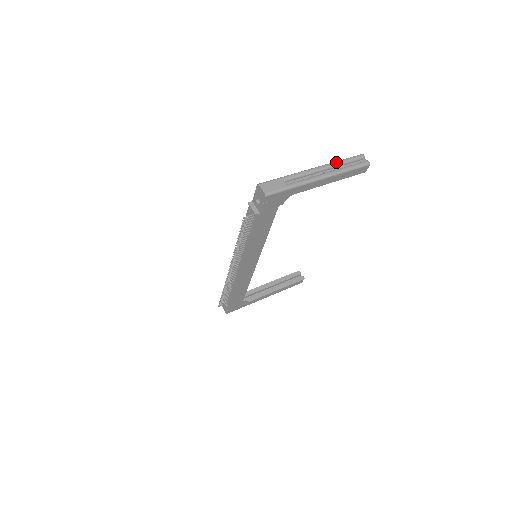
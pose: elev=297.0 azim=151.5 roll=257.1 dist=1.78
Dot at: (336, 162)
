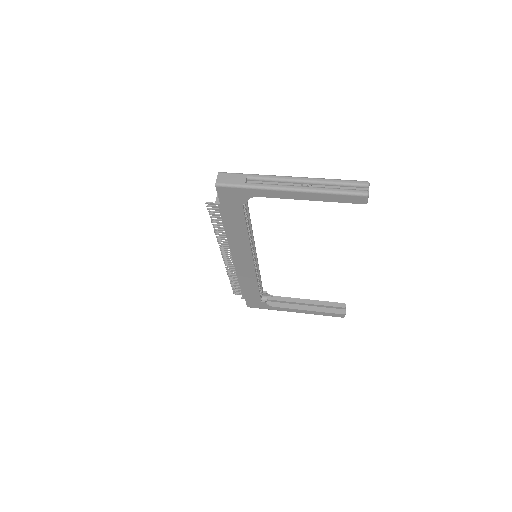
Dot at: (324, 179)
